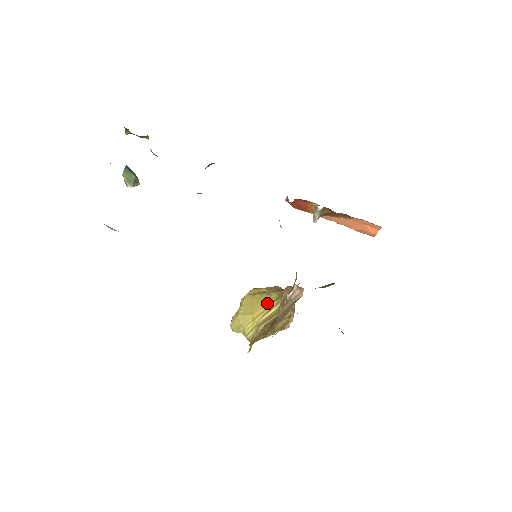
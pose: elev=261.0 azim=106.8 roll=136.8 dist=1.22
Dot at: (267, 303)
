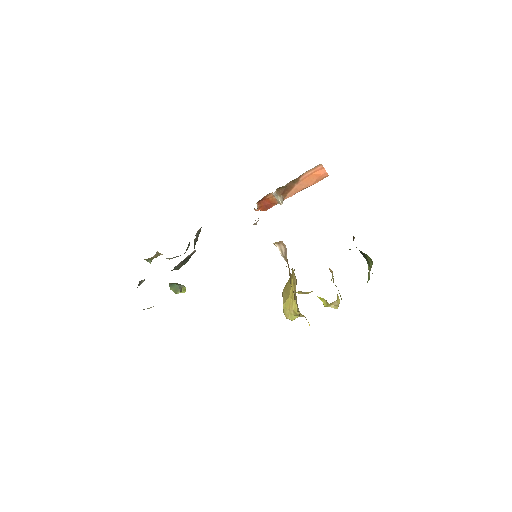
Dot at: (291, 280)
